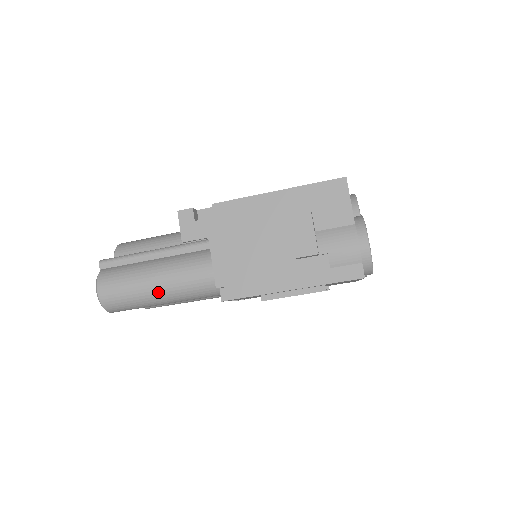
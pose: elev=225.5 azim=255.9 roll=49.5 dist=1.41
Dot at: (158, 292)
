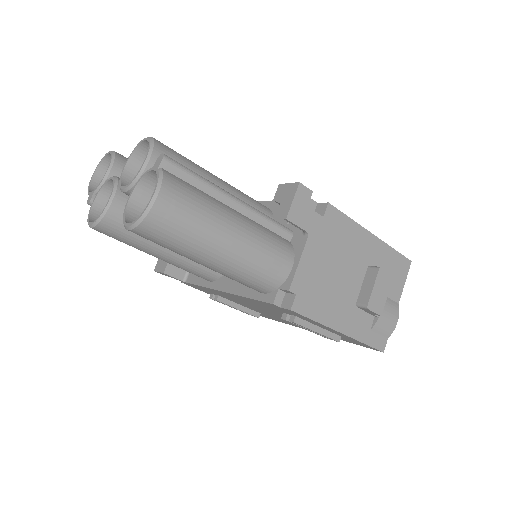
Dot at: (224, 252)
